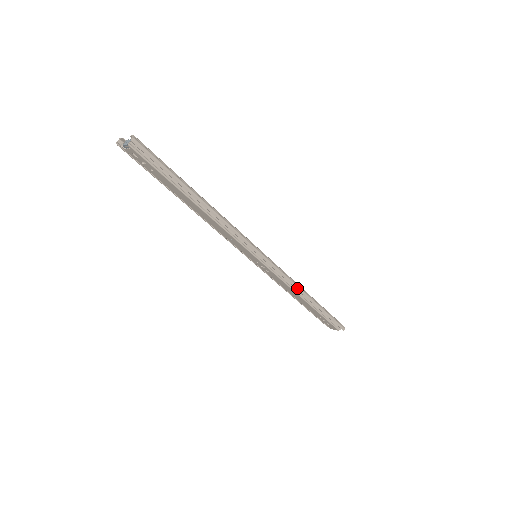
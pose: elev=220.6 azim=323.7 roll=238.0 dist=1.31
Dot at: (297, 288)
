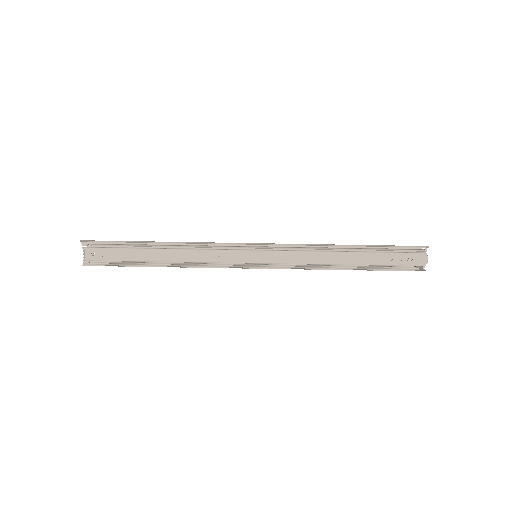
Dot at: (319, 246)
